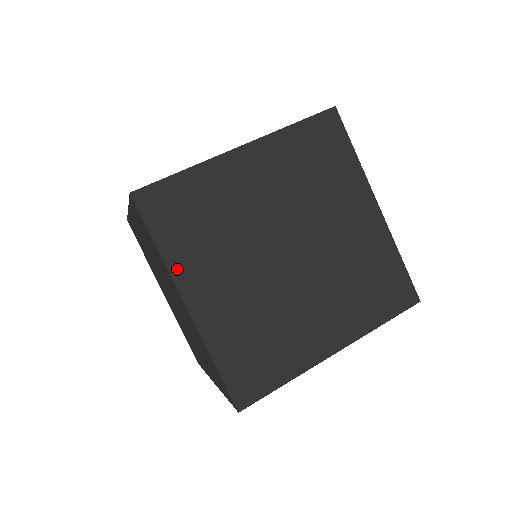
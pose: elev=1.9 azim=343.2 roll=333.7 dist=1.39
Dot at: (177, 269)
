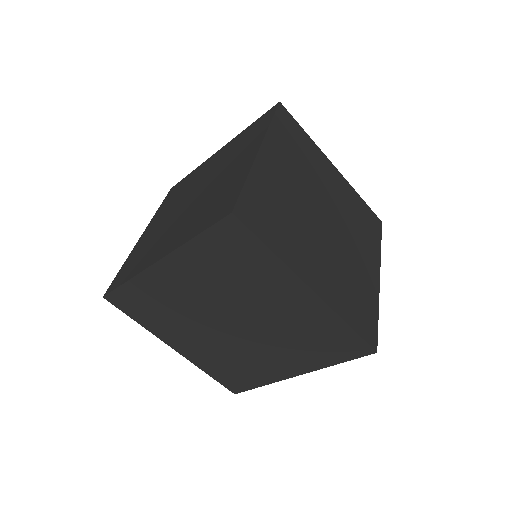
Dot at: (157, 333)
